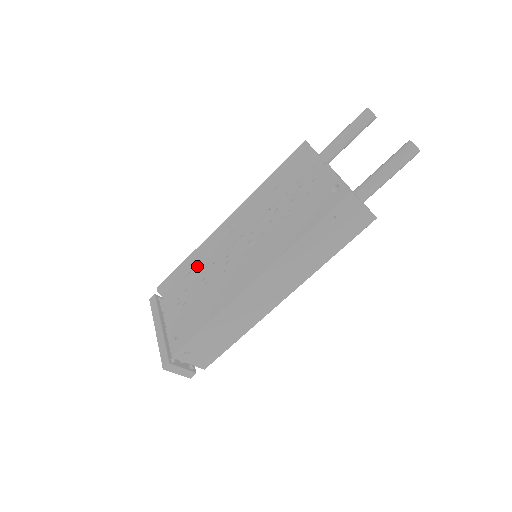
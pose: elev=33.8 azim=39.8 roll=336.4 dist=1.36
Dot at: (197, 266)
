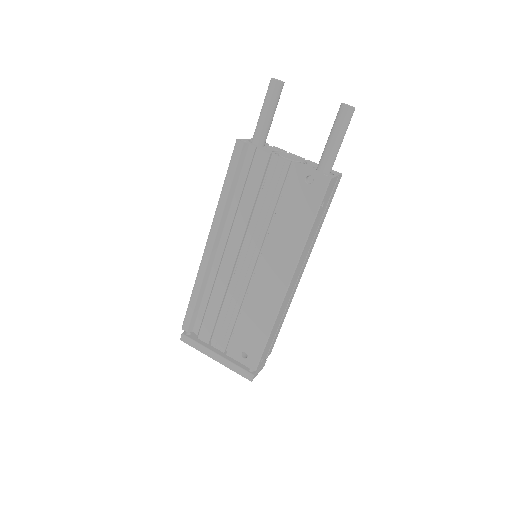
Dot at: (212, 295)
